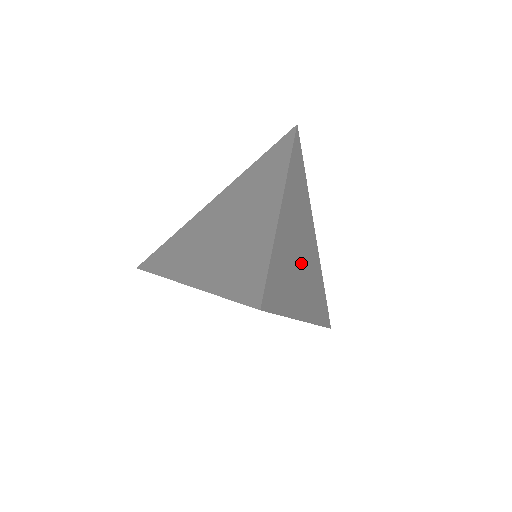
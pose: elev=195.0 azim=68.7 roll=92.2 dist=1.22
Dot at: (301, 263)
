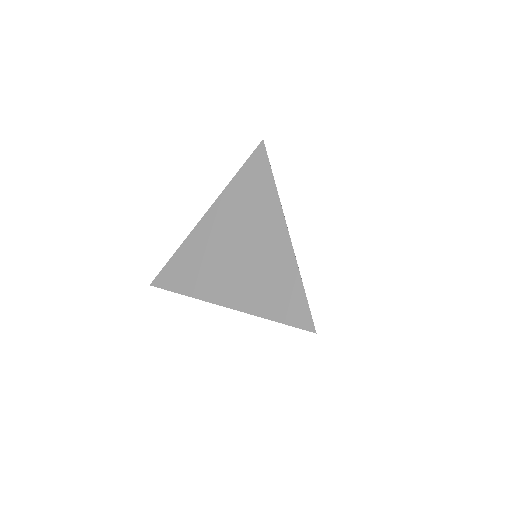
Dot at: occluded
